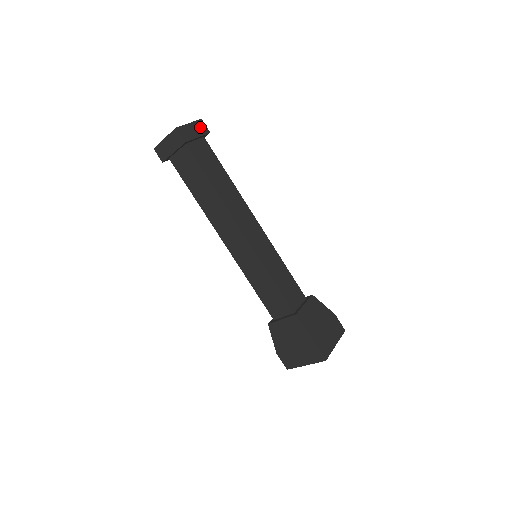
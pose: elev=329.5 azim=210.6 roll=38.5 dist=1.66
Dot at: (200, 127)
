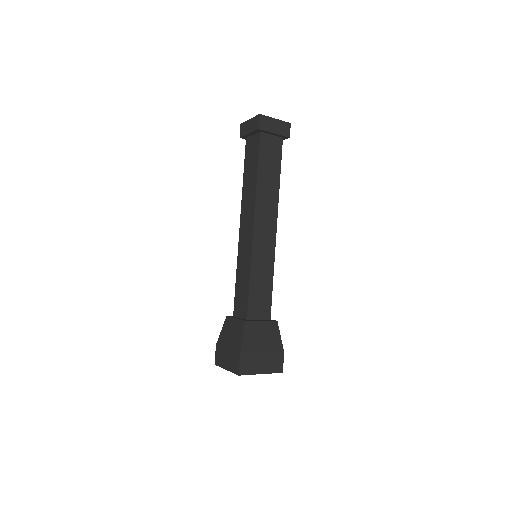
Dot at: (284, 128)
